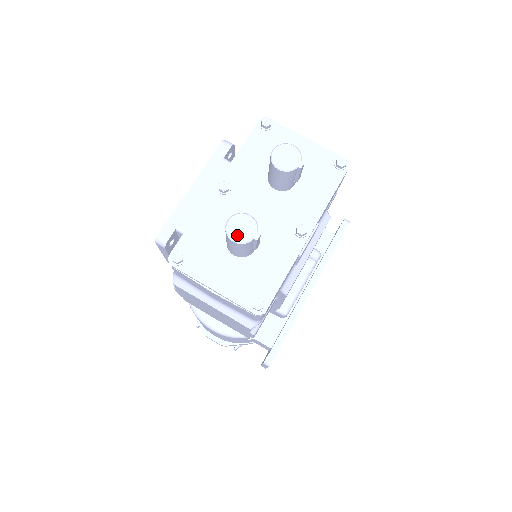
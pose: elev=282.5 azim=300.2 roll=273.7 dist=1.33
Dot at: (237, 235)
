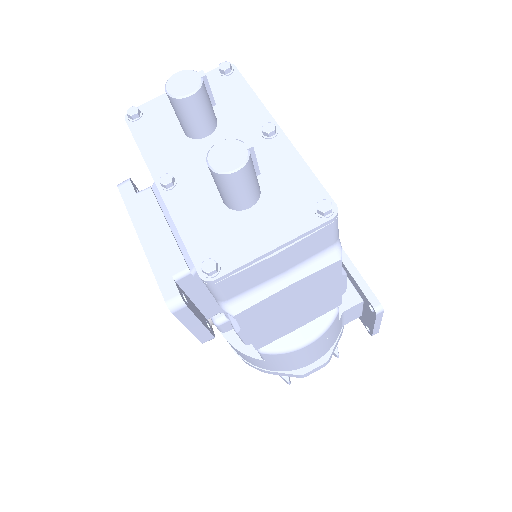
Dot at: (232, 163)
